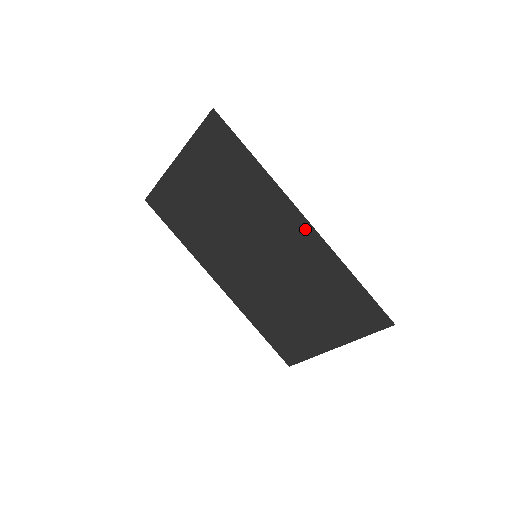
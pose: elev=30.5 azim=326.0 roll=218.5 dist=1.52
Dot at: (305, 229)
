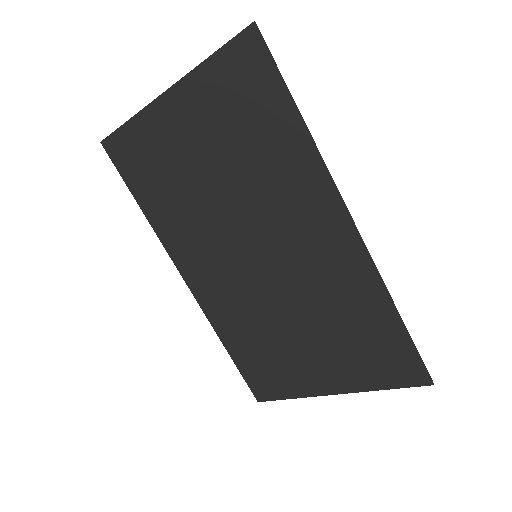
Dot at: (347, 235)
